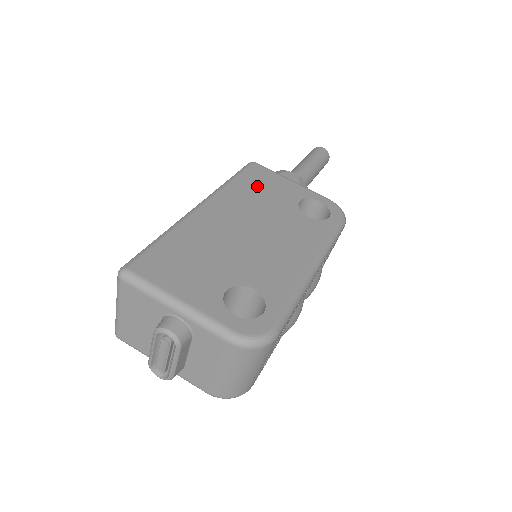
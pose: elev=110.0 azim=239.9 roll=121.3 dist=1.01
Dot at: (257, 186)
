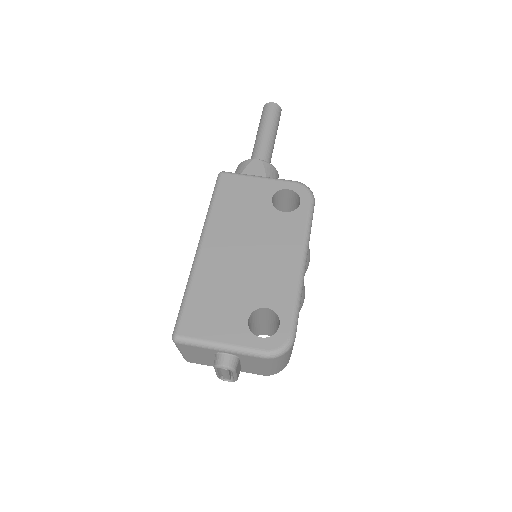
Dot at: (234, 201)
